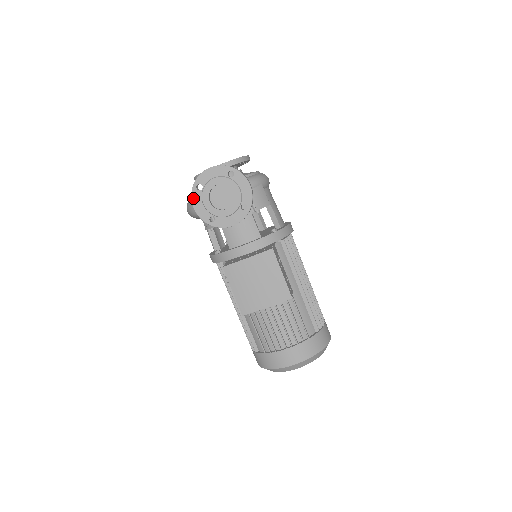
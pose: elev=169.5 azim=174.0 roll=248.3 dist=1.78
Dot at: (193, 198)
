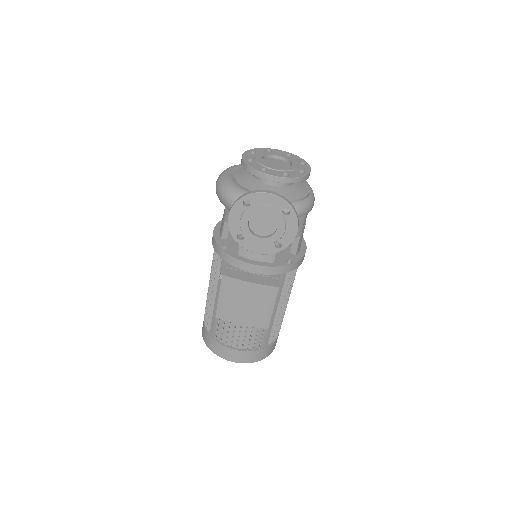
Dot at: (234, 208)
